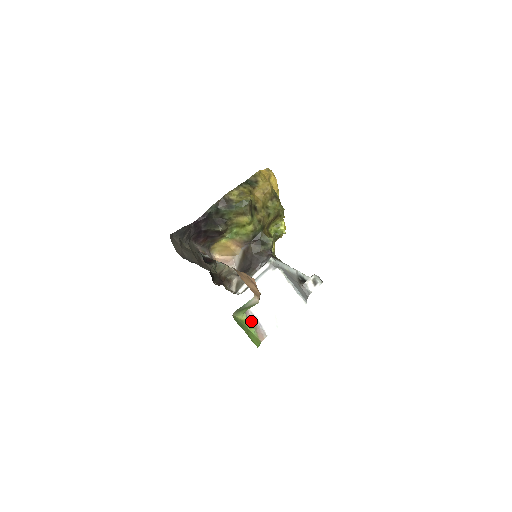
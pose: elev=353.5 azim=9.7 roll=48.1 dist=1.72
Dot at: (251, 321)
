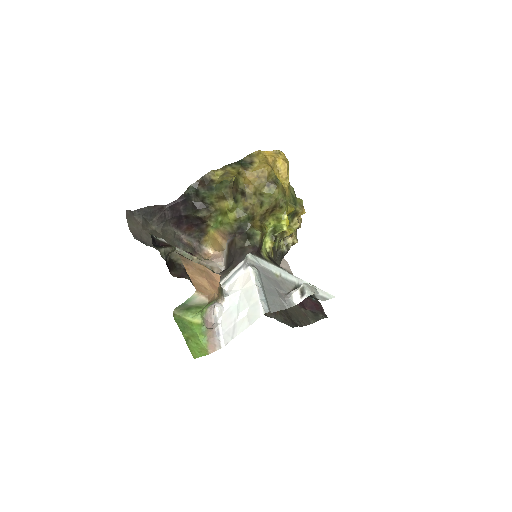
Dot at: (210, 327)
